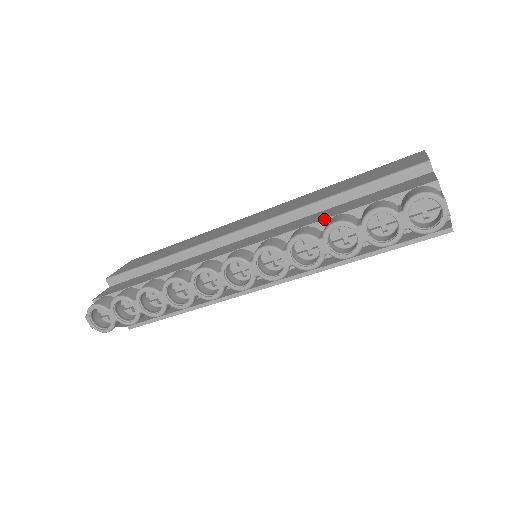
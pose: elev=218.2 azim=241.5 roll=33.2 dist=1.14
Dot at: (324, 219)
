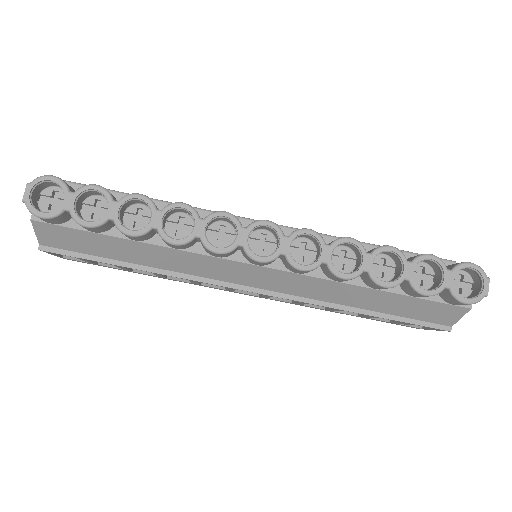
Dot at: (368, 246)
